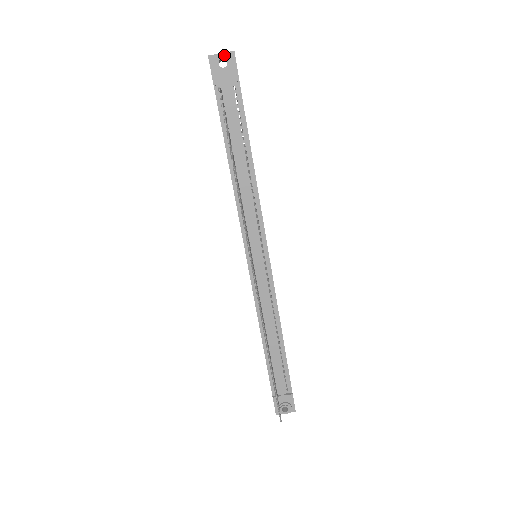
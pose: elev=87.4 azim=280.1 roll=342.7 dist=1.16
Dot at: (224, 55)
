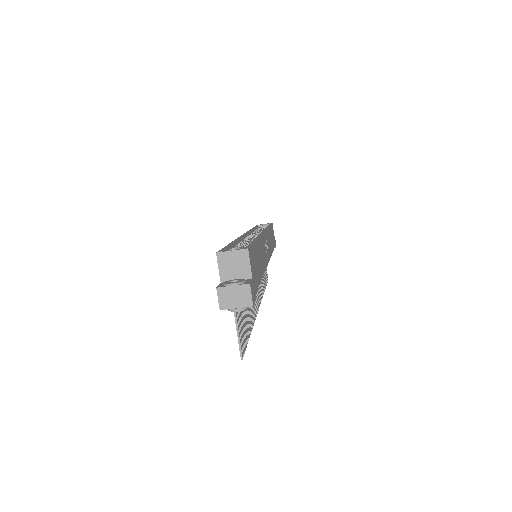
Dot at: (240, 310)
